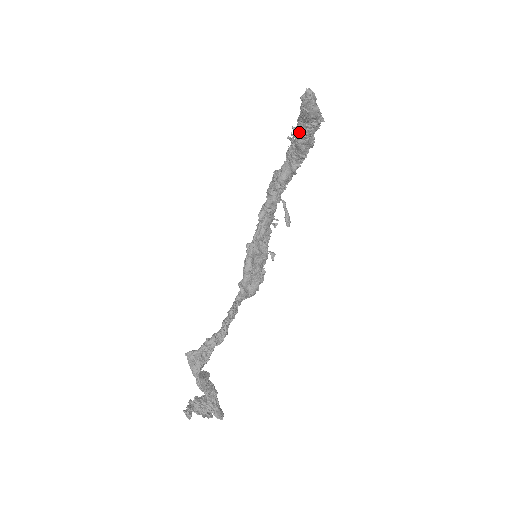
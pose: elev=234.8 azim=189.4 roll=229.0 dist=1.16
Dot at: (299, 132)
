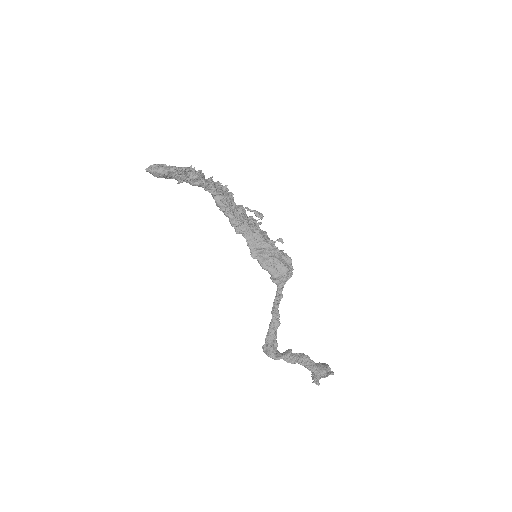
Dot at: (181, 182)
